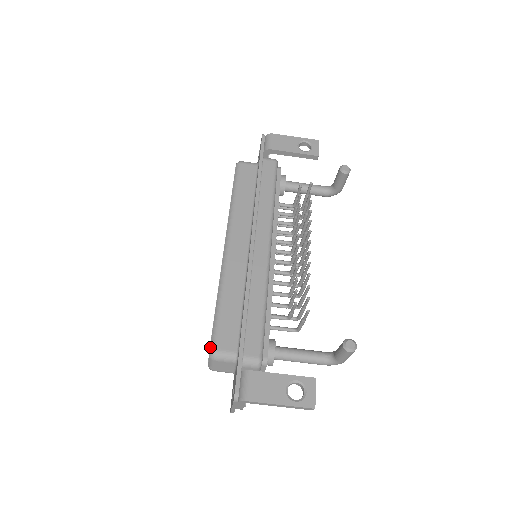
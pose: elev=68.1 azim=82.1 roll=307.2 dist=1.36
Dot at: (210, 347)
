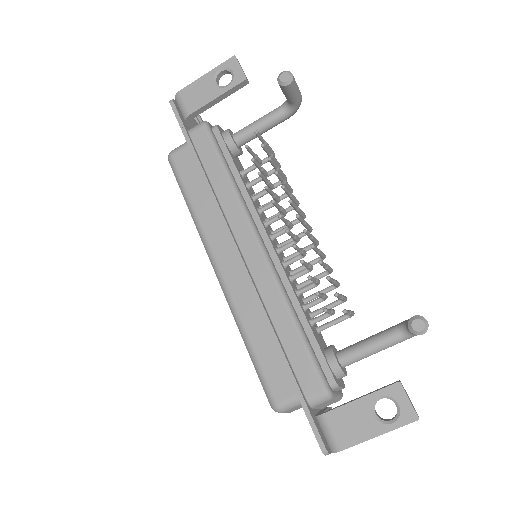
Dot at: (269, 402)
